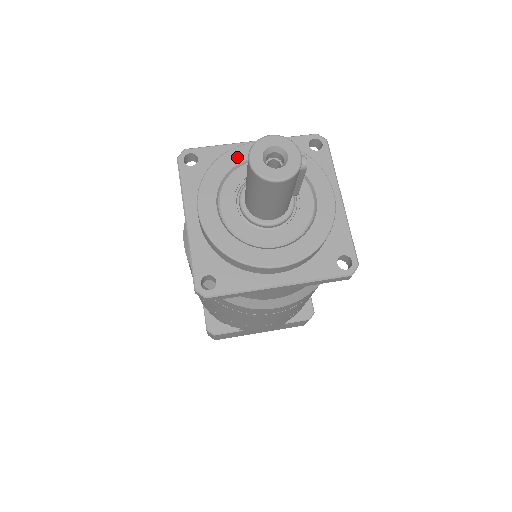
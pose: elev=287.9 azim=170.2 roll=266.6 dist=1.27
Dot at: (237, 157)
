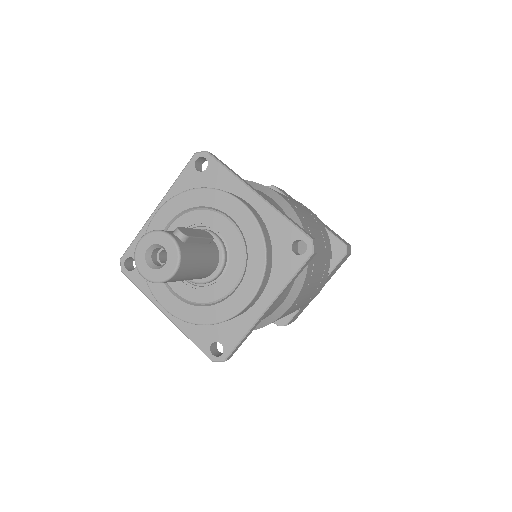
Dot at: occluded
